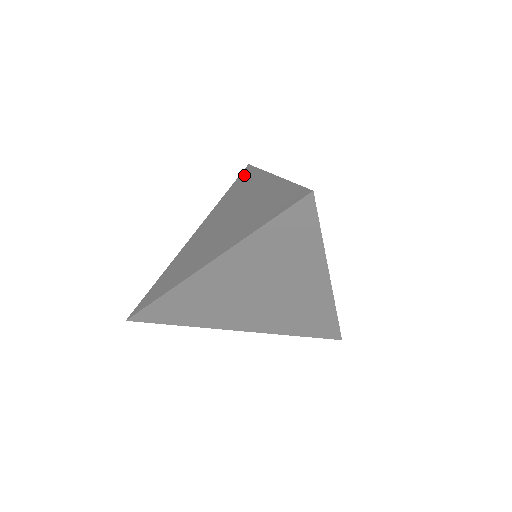
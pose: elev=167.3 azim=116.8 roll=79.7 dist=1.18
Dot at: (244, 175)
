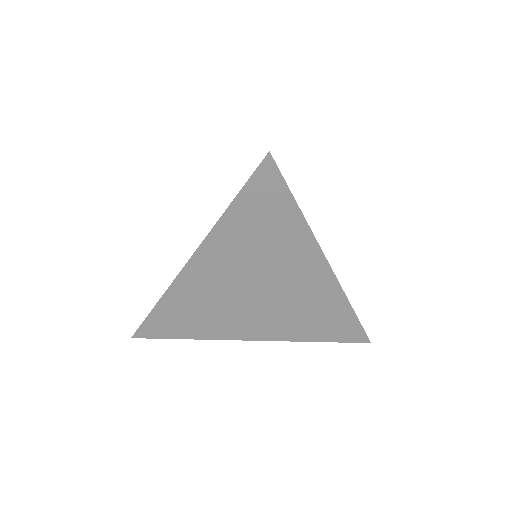
Dot at: occluded
